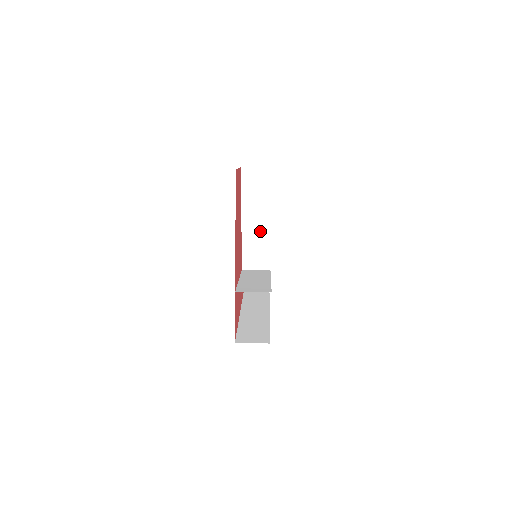
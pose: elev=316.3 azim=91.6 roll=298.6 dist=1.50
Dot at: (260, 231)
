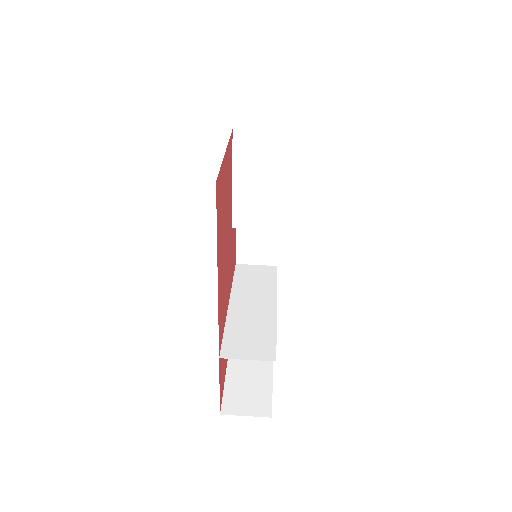
Dot at: (263, 228)
